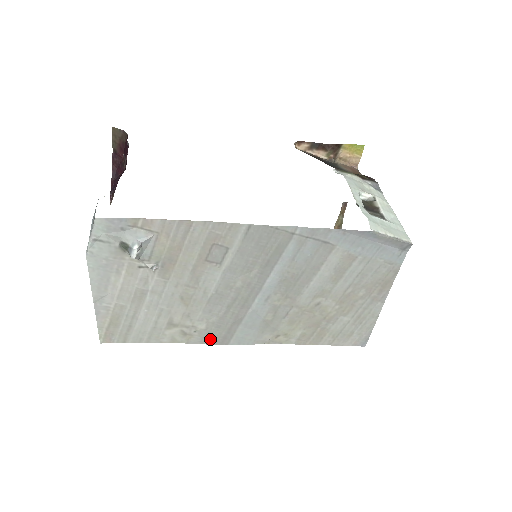
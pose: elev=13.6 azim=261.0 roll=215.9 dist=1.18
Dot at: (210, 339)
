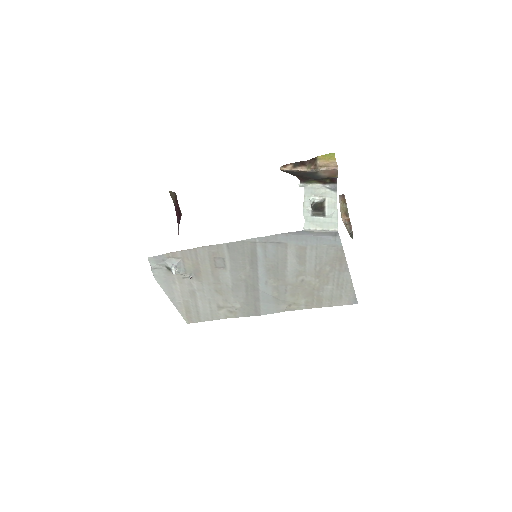
Dot at: (248, 313)
